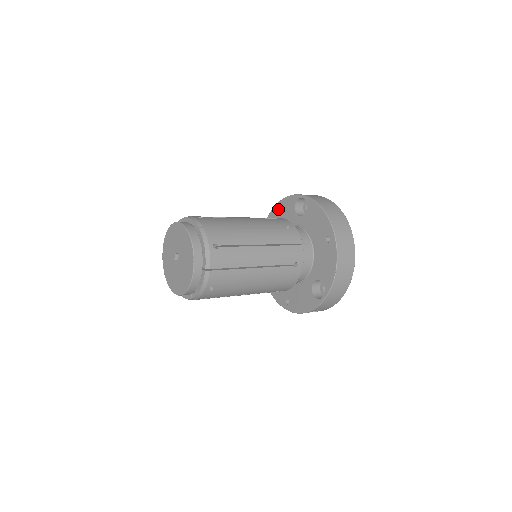
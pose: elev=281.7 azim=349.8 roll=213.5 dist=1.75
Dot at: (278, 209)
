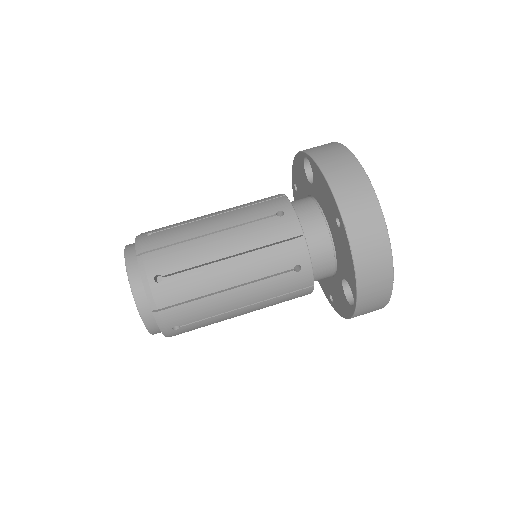
Dot at: (295, 171)
